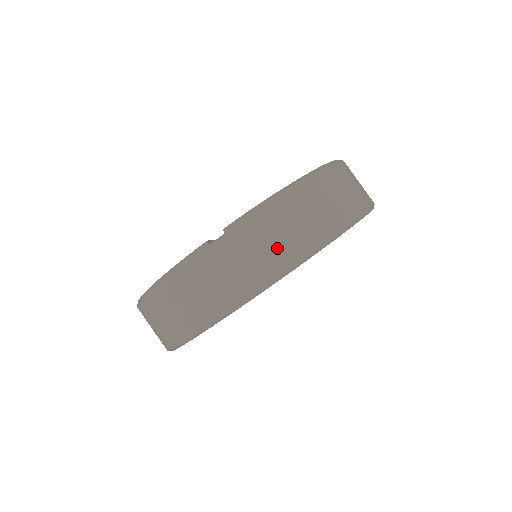
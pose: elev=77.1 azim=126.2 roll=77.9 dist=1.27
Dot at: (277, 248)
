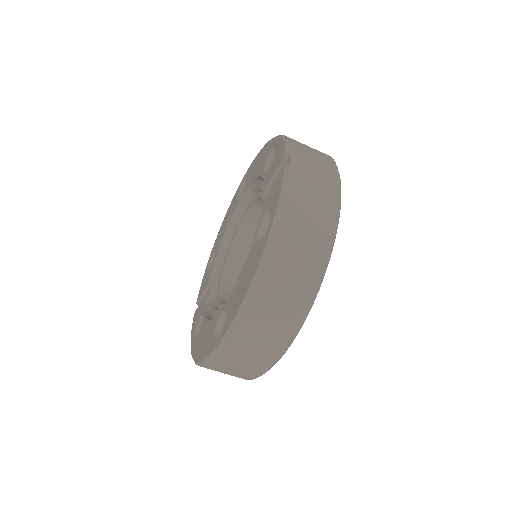
Dot at: (319, 156)
